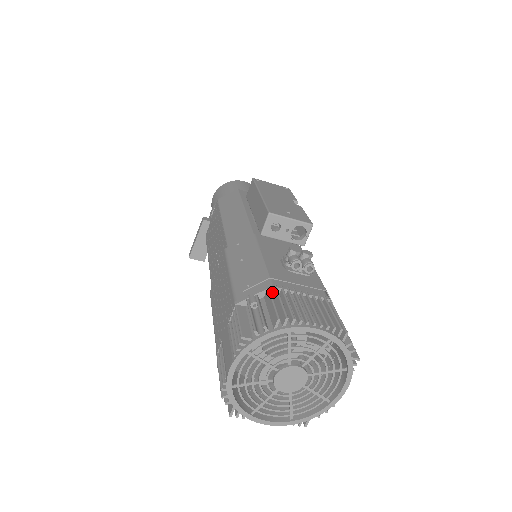
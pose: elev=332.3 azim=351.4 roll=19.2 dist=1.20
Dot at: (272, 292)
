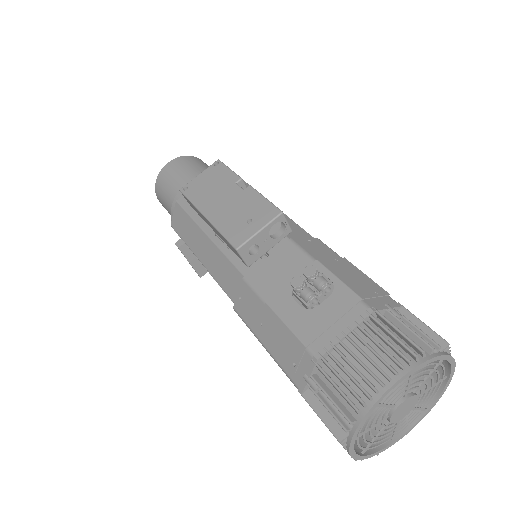
Dot at: (321, 361)
